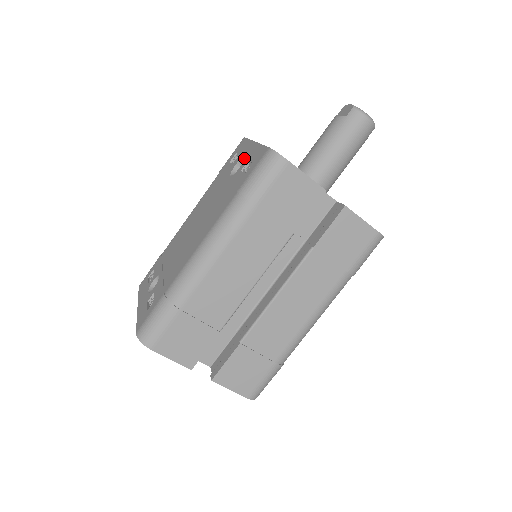
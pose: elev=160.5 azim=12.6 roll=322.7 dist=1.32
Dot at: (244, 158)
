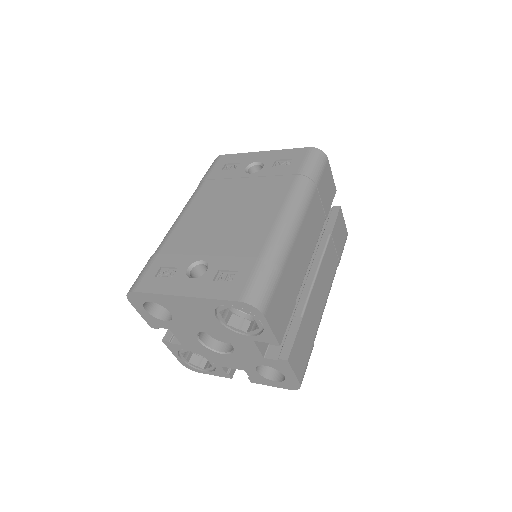
Dot at: (261, 161)
